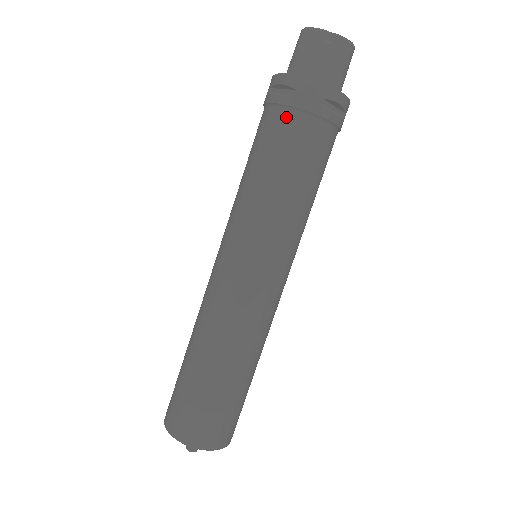
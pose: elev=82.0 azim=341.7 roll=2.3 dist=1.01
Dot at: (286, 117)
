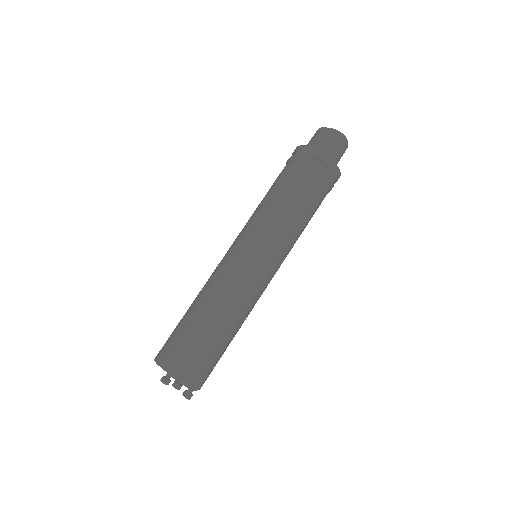
Dot at: (287, 166)
